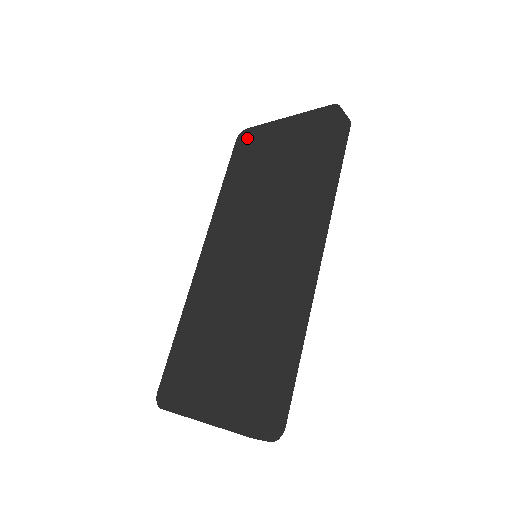
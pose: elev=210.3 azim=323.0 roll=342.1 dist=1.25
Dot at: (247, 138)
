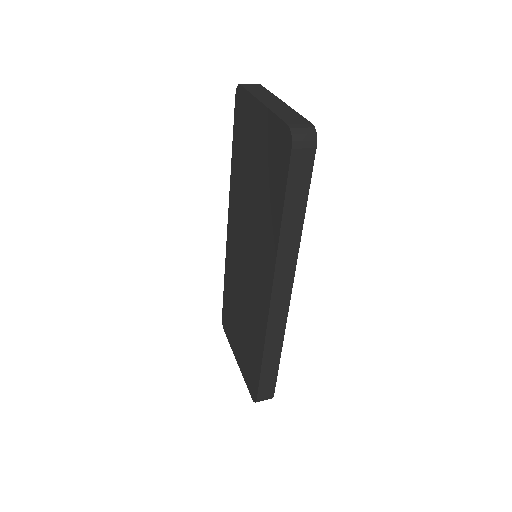
Dot at: (240, 103)
